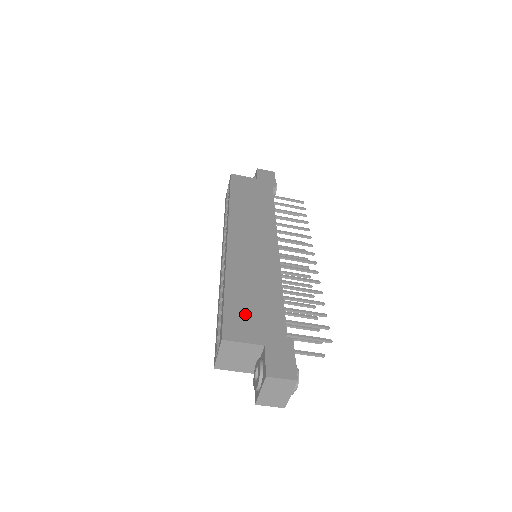
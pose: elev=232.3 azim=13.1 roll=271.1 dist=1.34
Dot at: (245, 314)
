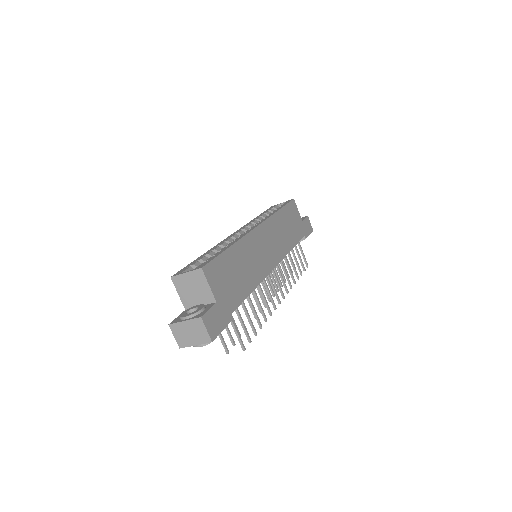
Dot at: (225, 274)
